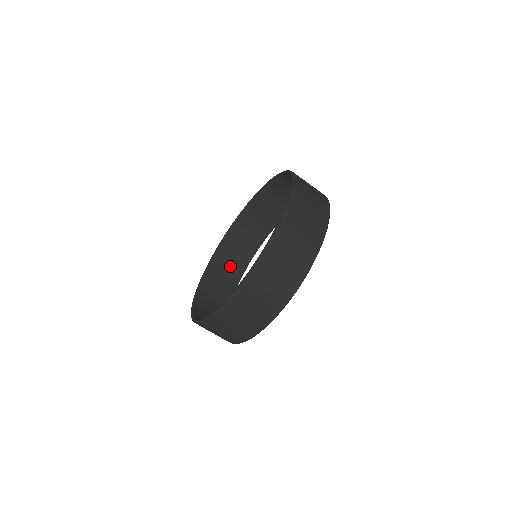
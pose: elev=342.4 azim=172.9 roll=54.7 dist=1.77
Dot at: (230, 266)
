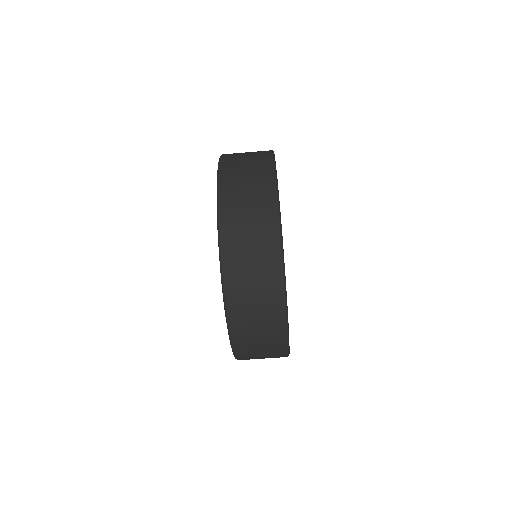
Dot at: occluded
